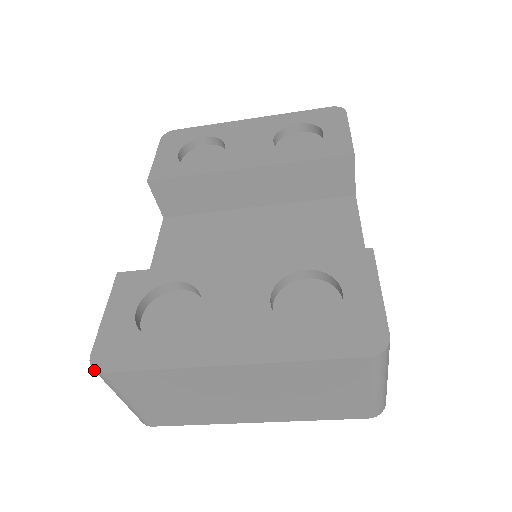
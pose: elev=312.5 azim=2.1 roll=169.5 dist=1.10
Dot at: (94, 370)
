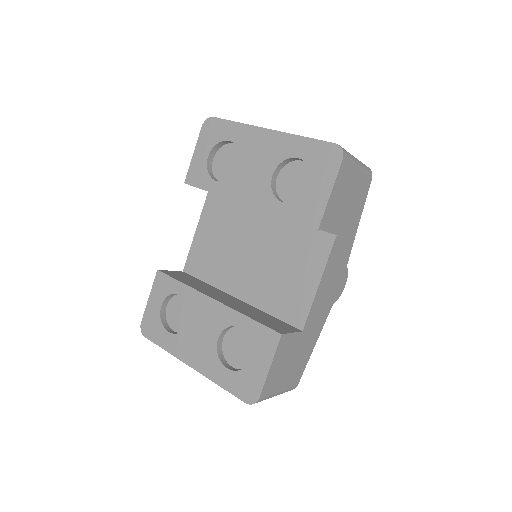
Dot at: (142, 332)
